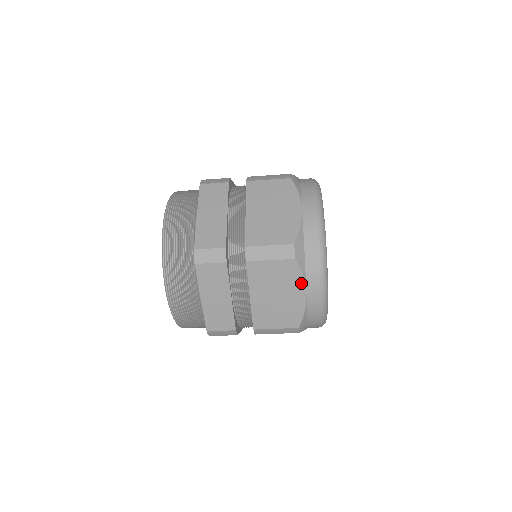
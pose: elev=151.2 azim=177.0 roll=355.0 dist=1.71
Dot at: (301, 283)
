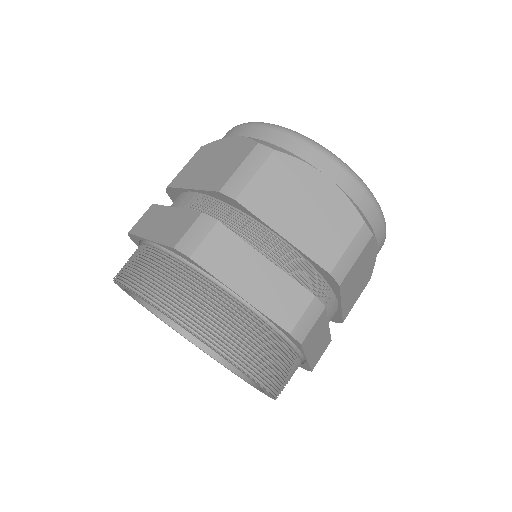
Dot at: (375, 247)
